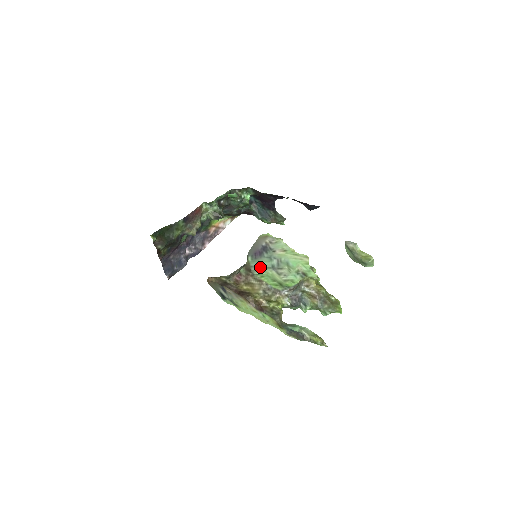
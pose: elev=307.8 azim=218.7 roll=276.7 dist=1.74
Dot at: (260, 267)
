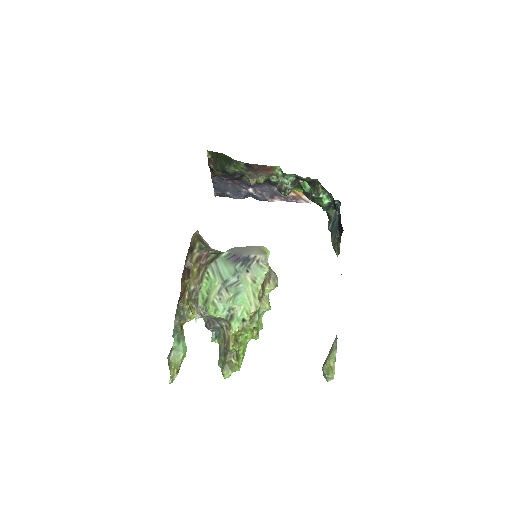
Dot at: (219, 270)
